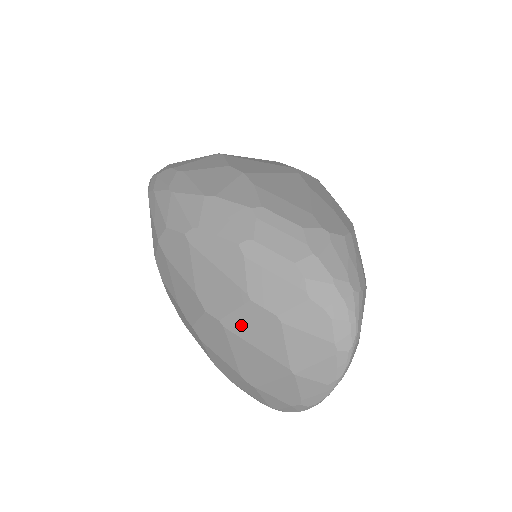
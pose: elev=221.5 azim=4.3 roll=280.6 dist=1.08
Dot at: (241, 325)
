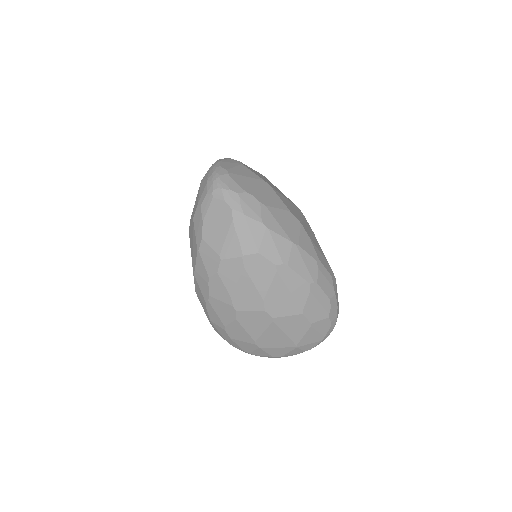
Dot at: (286, 323)
